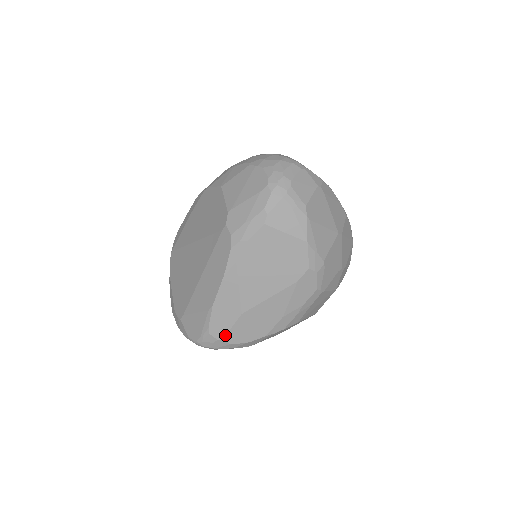
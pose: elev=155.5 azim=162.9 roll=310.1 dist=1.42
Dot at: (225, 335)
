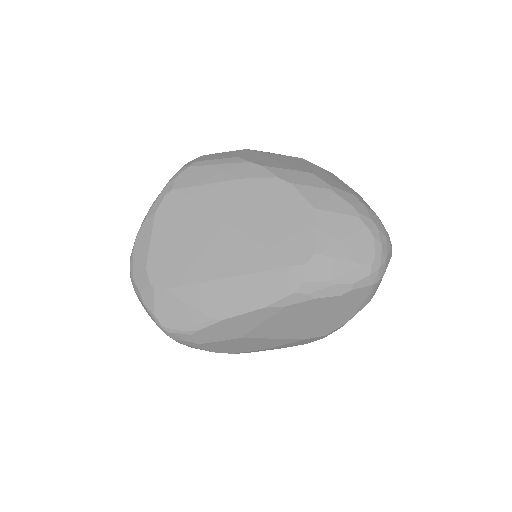
Dot at: (205, 343)
